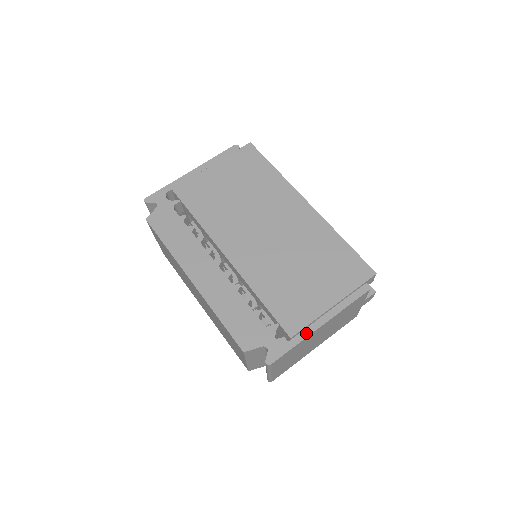
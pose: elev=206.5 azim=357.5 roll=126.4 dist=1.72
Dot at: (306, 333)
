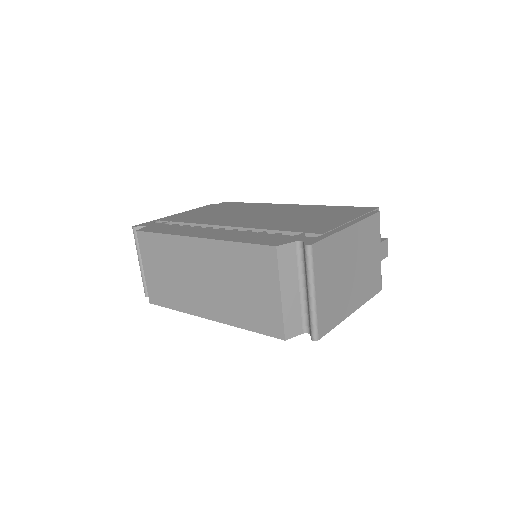
Dot at: (336, 230)
